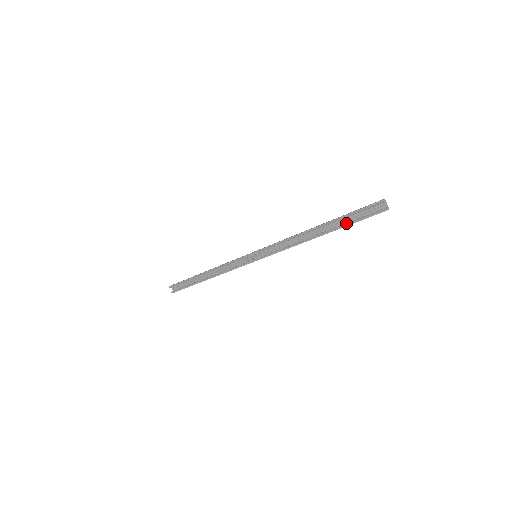
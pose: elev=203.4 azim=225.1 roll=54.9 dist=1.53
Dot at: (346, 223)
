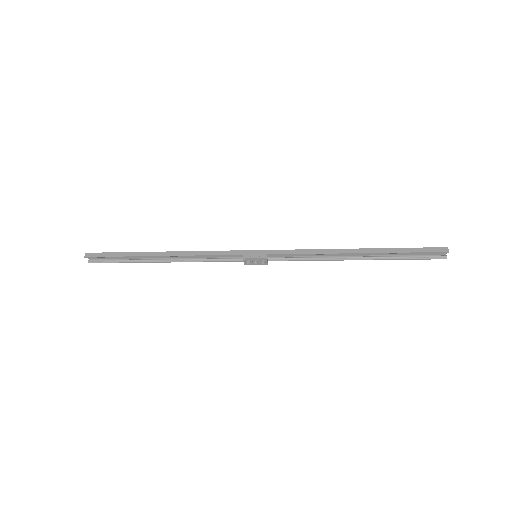
Dot at: (395, 257)
